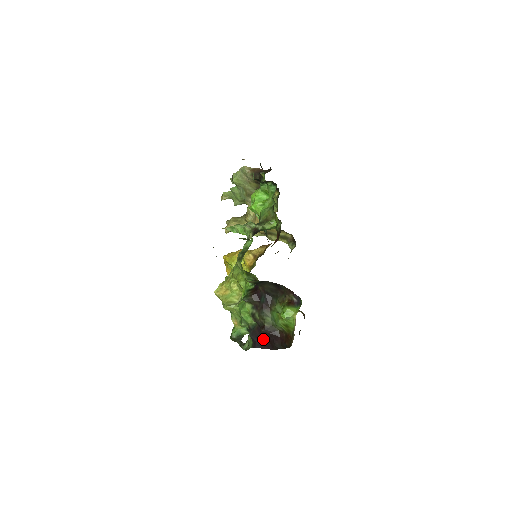
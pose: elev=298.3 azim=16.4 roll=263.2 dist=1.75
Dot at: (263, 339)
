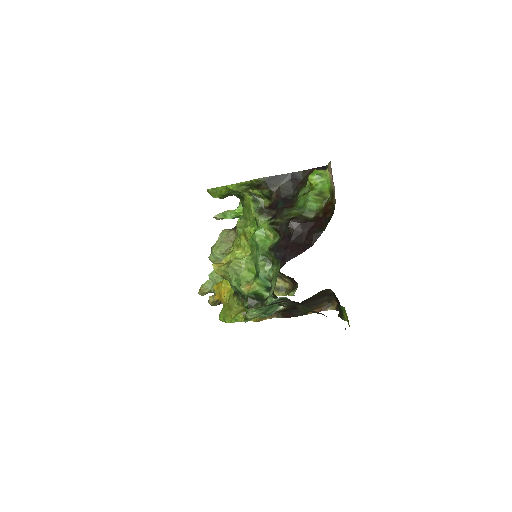
Dot at: (294, 245)
